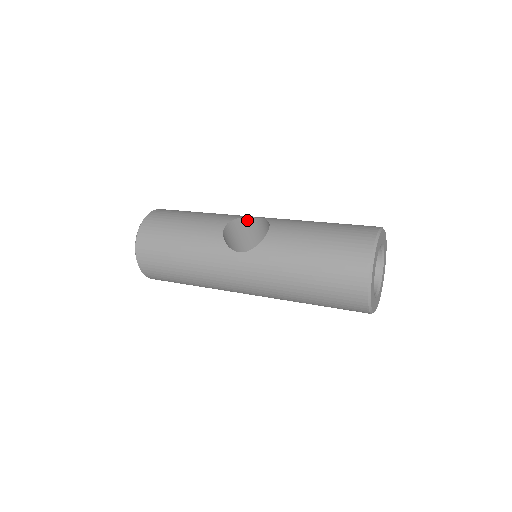
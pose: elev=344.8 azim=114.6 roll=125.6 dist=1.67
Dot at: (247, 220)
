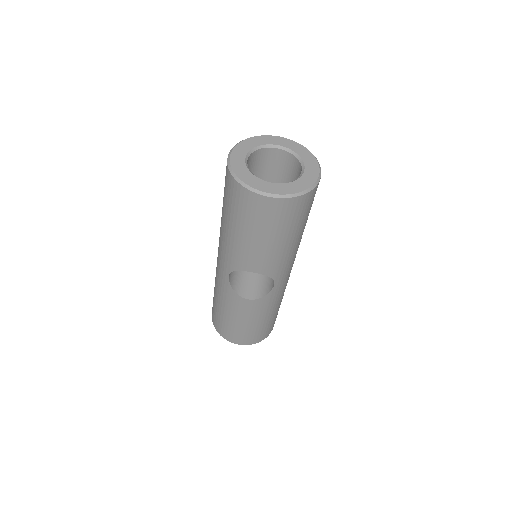
Dot at: occluded
